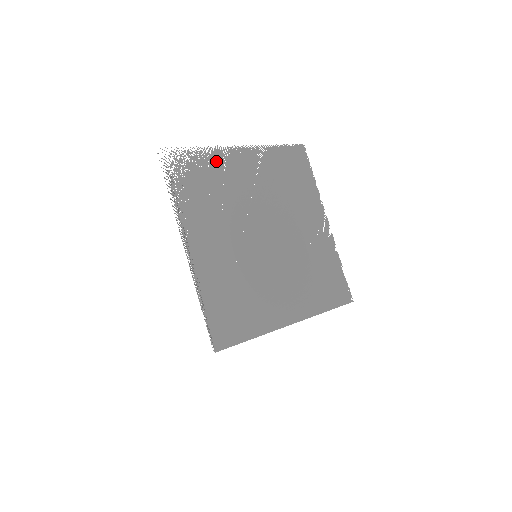
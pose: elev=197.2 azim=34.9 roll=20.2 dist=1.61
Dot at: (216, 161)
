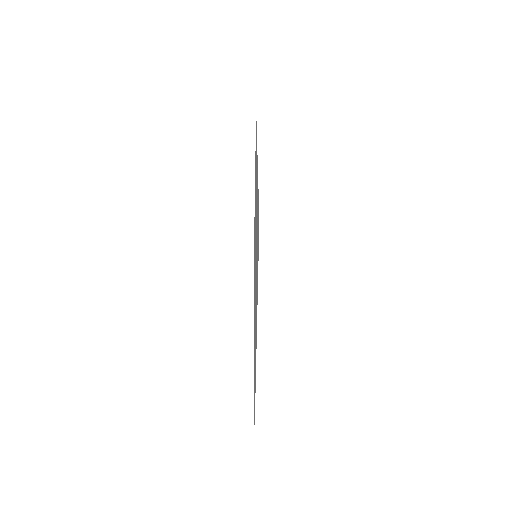
Dot at: occluded
